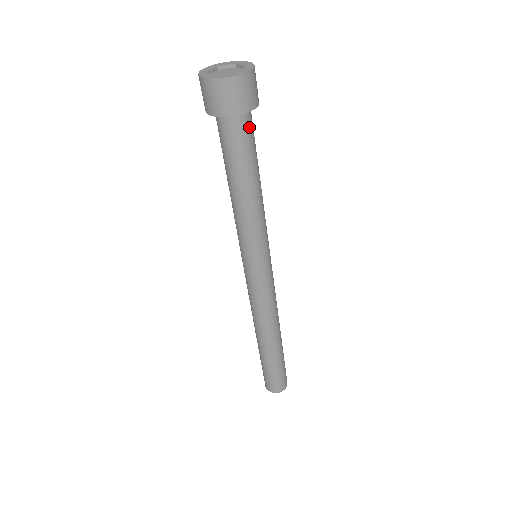
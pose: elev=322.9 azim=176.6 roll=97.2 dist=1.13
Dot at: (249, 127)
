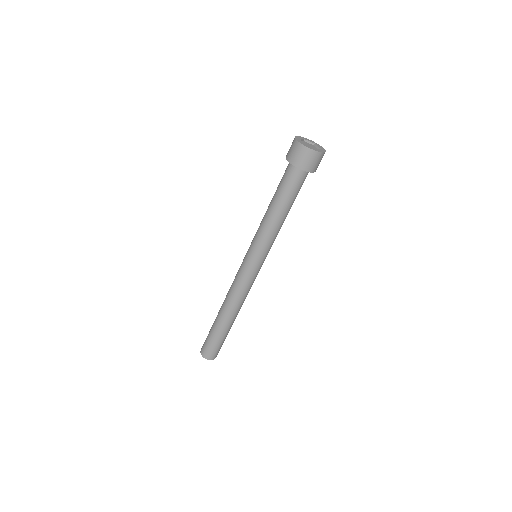
Dot at: occluded
